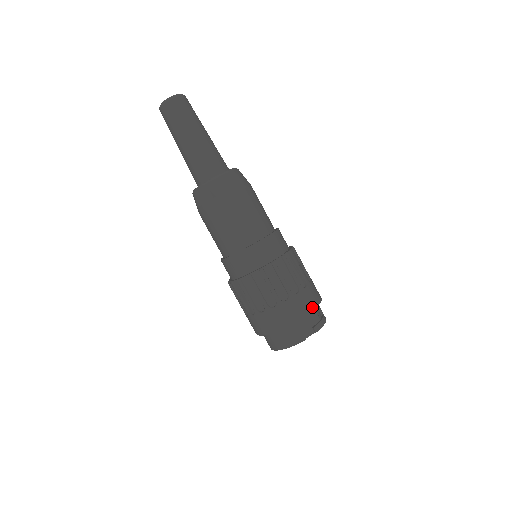
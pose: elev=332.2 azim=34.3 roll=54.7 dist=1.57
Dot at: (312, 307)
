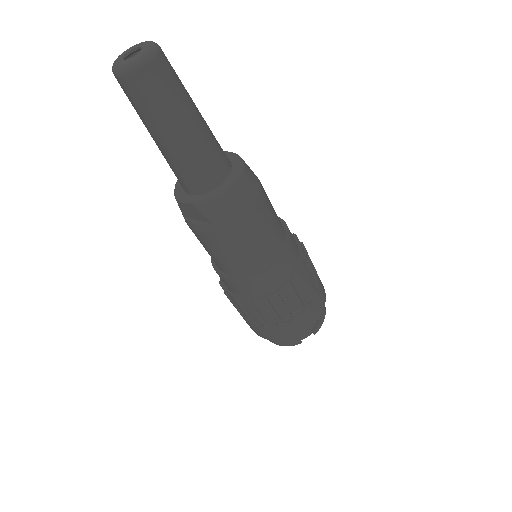
Dot at: (316, 319)
